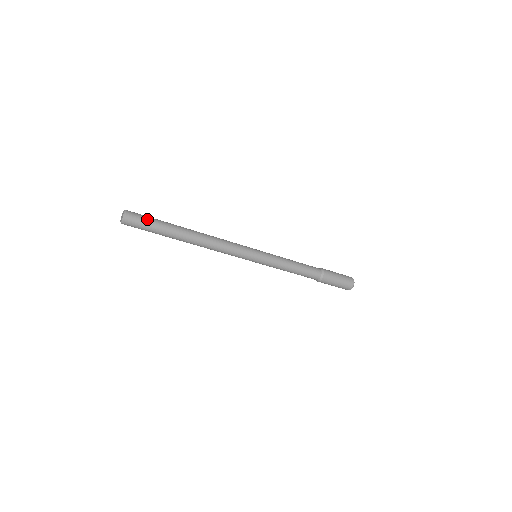
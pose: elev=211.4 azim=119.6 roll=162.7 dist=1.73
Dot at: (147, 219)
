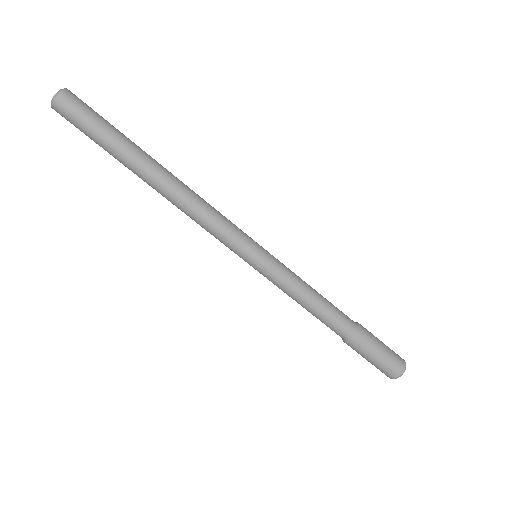
Dot at: (95, 115)
